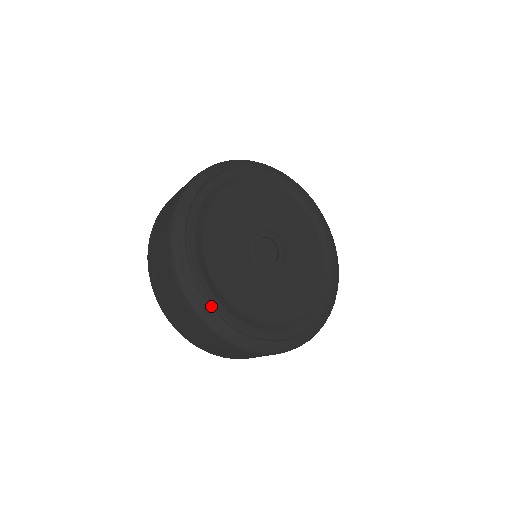
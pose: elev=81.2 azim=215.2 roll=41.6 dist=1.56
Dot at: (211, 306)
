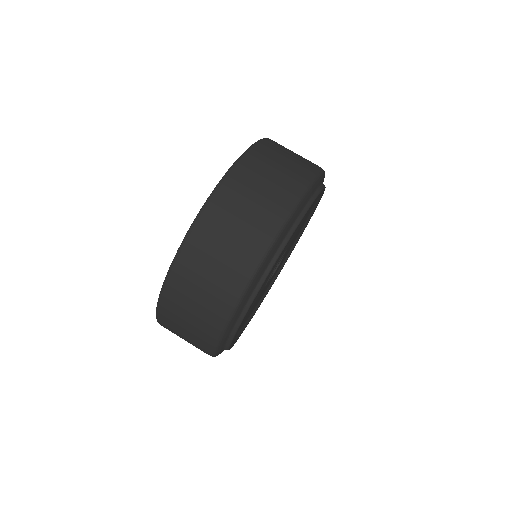
Dot at: (230, 343)
